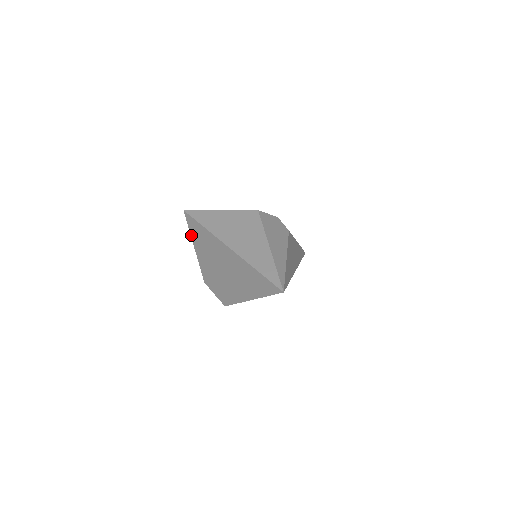
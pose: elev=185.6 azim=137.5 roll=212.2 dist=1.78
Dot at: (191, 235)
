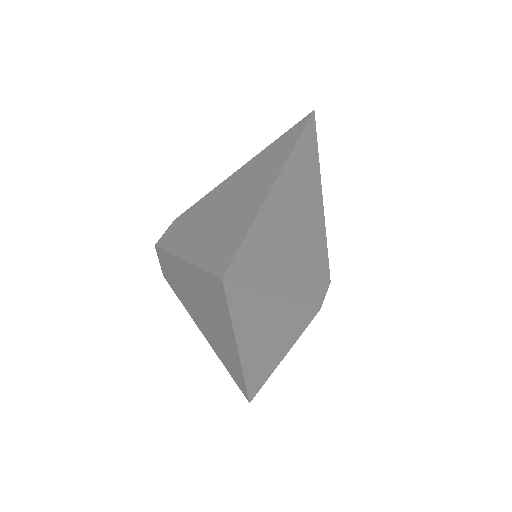
Dot at: (196, 268)
